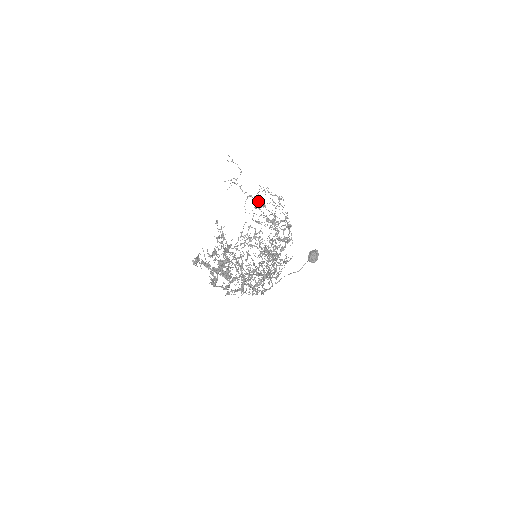
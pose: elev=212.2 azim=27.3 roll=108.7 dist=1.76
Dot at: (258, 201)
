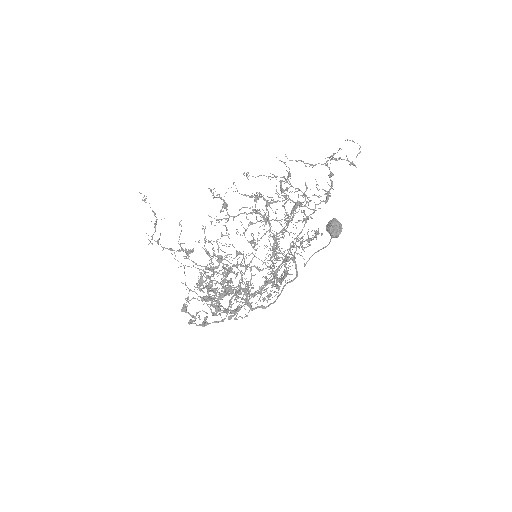
Dot at: (182, 250)
